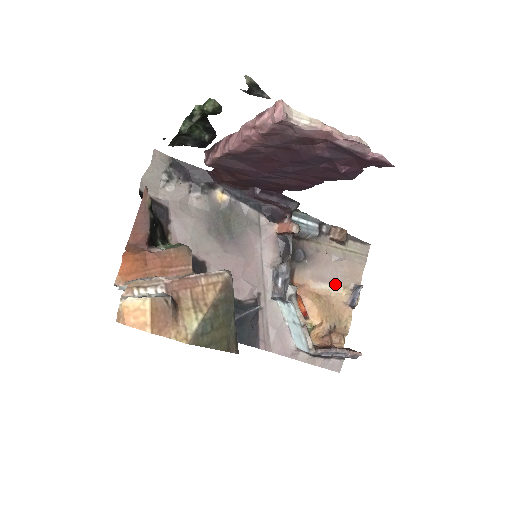
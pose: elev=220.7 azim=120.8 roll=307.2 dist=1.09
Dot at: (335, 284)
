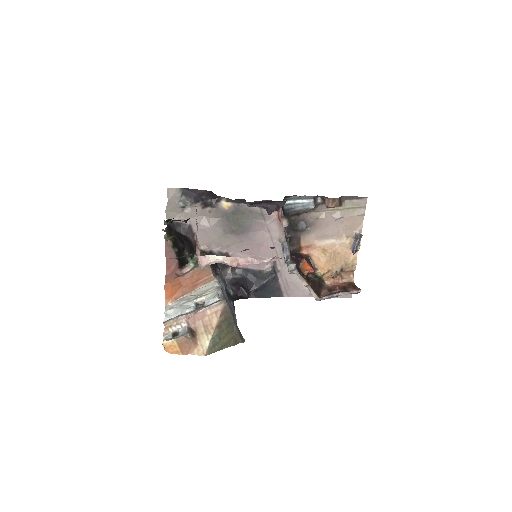
Dot at: (338, 237)
